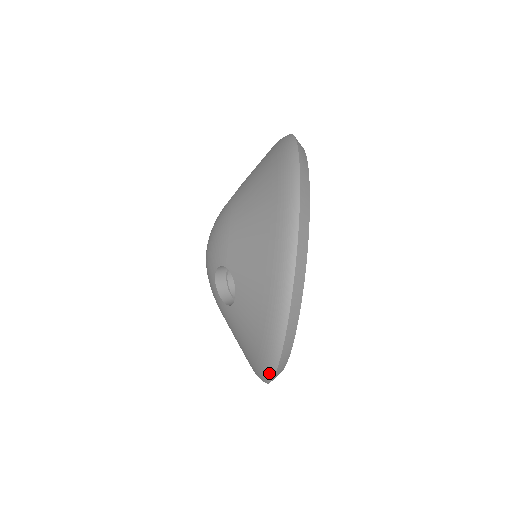
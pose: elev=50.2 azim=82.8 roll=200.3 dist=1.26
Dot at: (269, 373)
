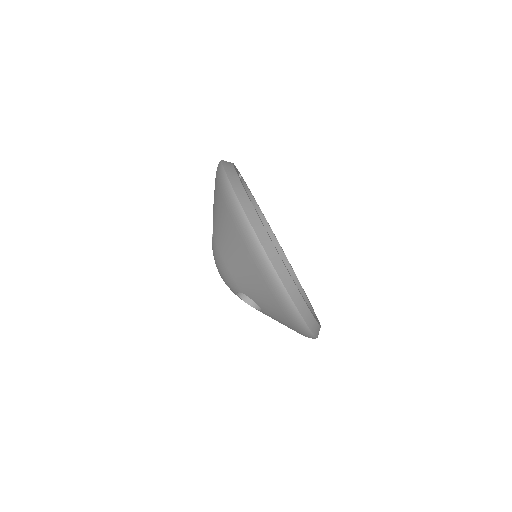
Dot at: (312, 338)
